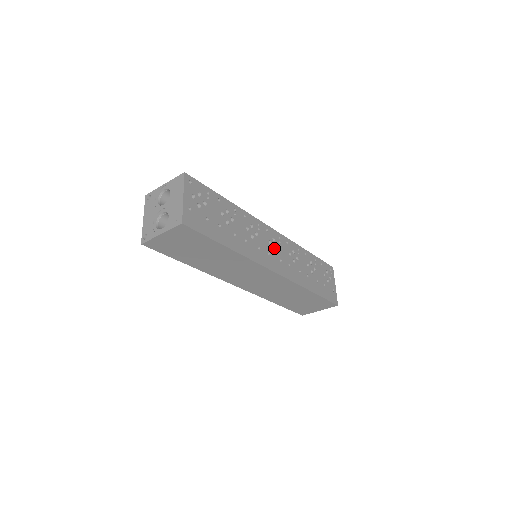
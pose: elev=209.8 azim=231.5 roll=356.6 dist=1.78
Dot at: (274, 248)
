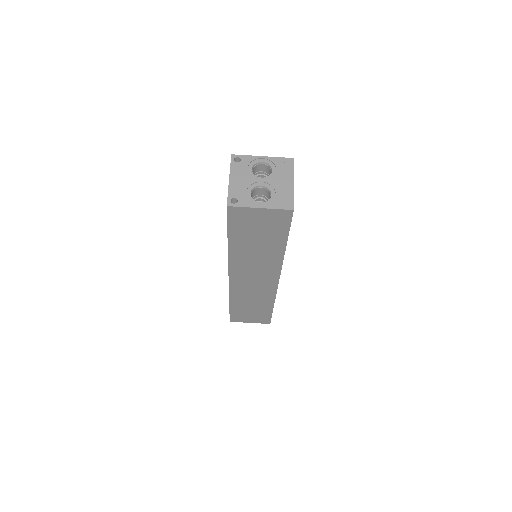
Dot at: occluded
